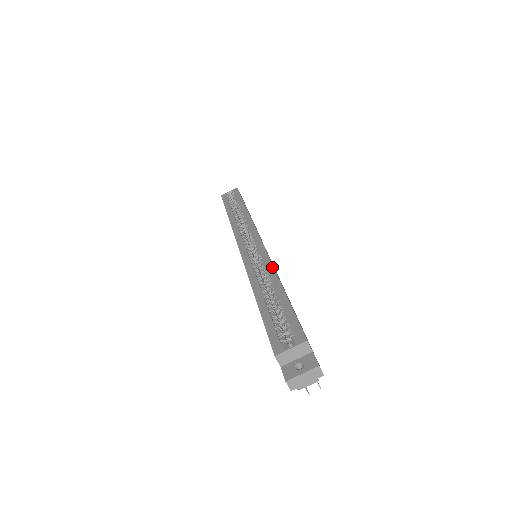
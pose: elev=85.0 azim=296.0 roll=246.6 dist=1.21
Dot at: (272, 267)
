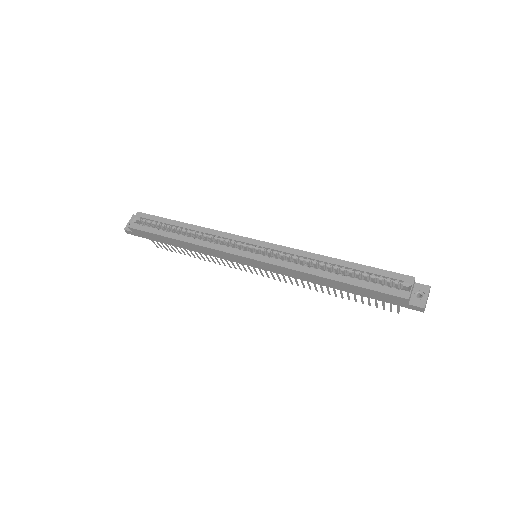
Dot at: (309, 253)
